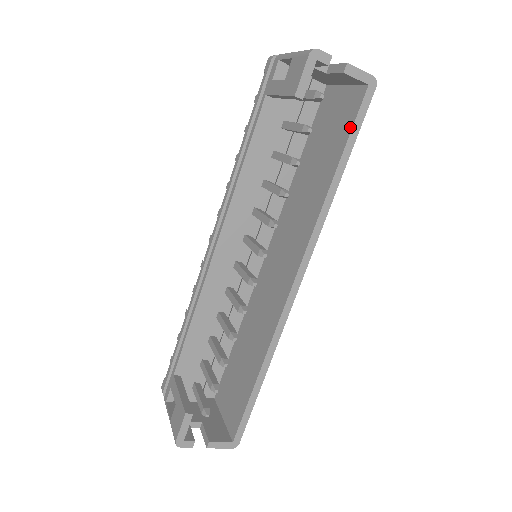
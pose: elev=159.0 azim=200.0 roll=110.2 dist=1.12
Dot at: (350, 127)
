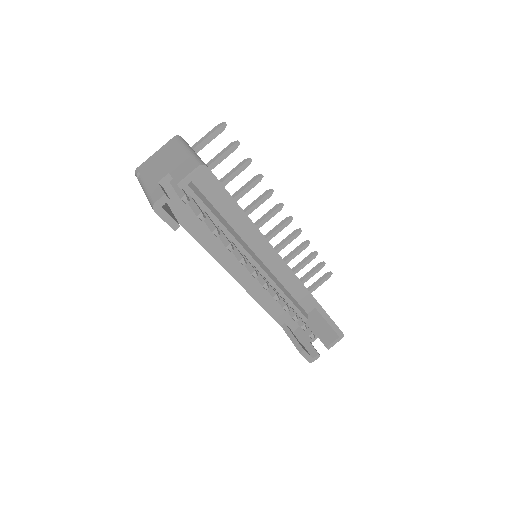
Dot at: occluded
